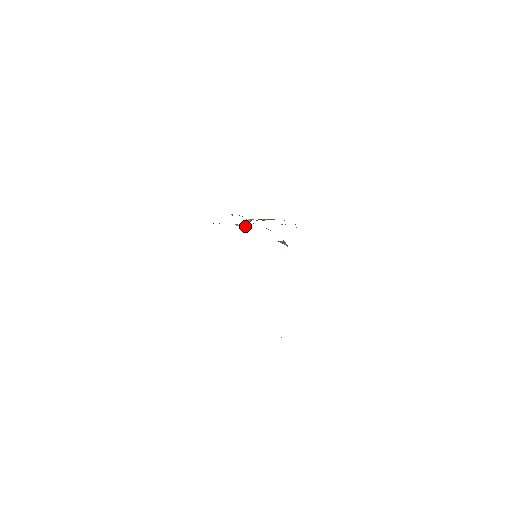
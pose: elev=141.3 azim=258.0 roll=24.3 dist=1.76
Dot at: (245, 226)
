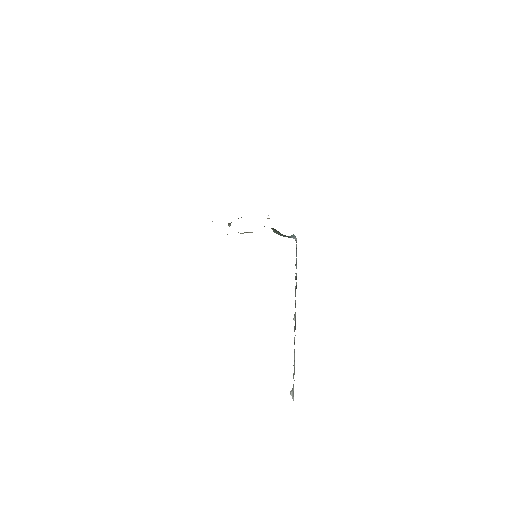
Dot at: (252, 232)
